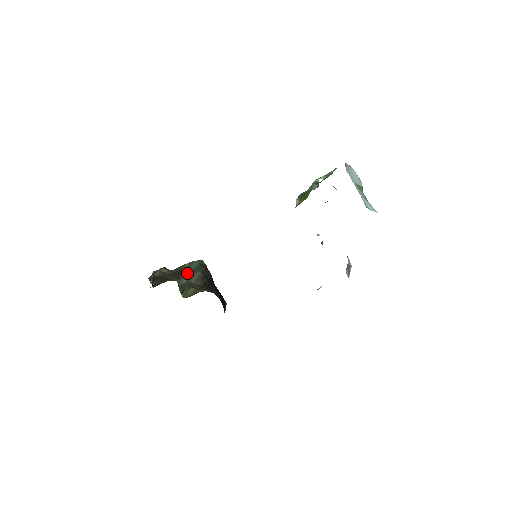
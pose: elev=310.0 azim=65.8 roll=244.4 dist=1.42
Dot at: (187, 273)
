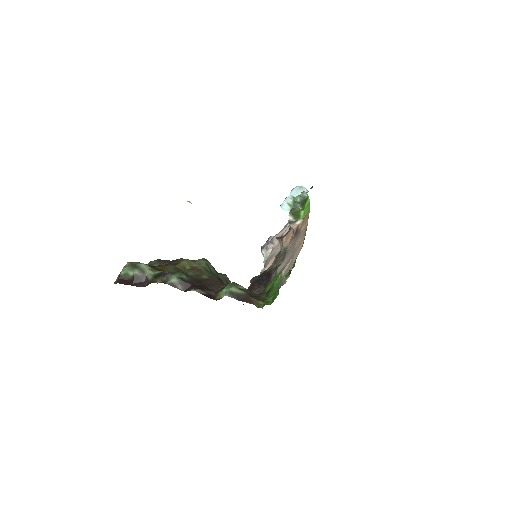
Dot at: (221, 278)
